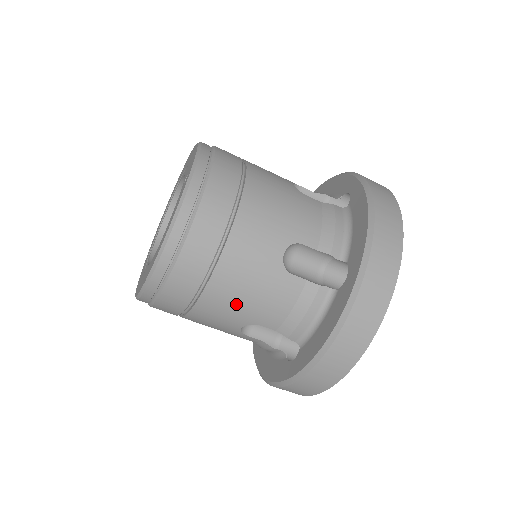
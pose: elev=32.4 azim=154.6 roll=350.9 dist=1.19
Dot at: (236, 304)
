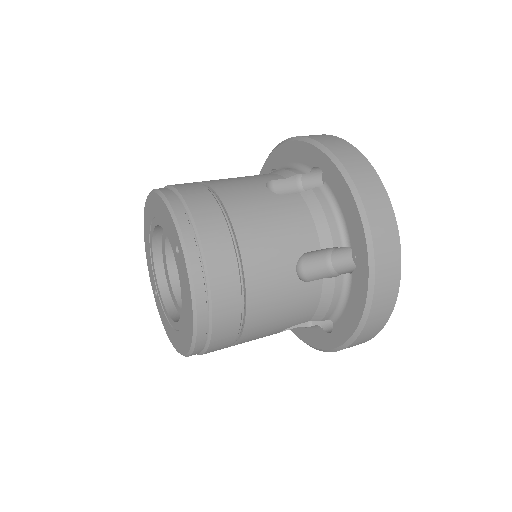
Dot at: (272, 326)
